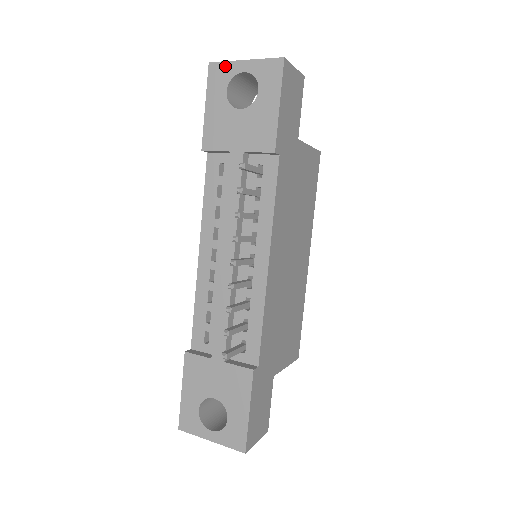
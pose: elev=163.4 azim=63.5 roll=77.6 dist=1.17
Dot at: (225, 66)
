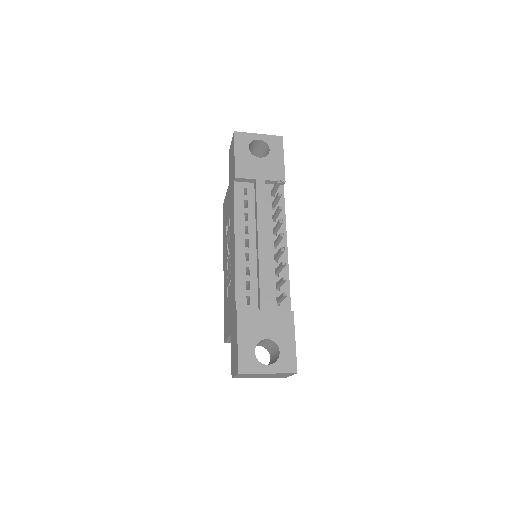
Dot at: (246, 135)
